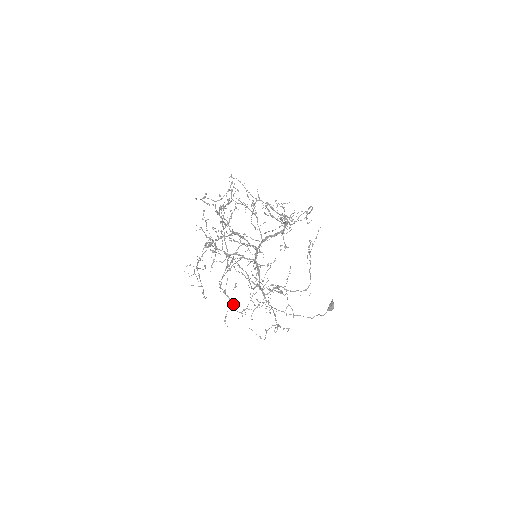
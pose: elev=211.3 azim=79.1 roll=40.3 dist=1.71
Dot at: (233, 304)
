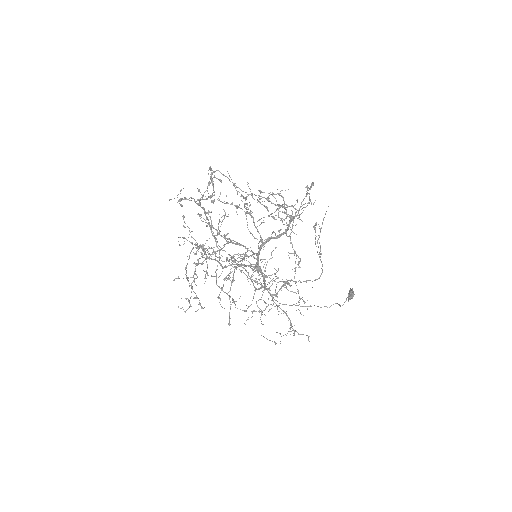
Dot at: (234, 302)
